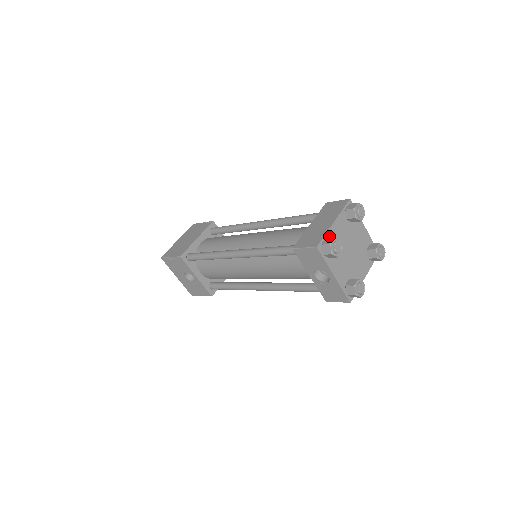
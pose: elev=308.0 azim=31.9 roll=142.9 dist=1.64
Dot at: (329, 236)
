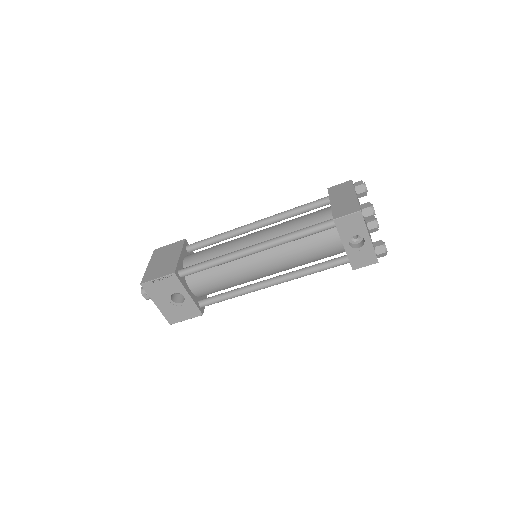
Dot at: (359, 204)
